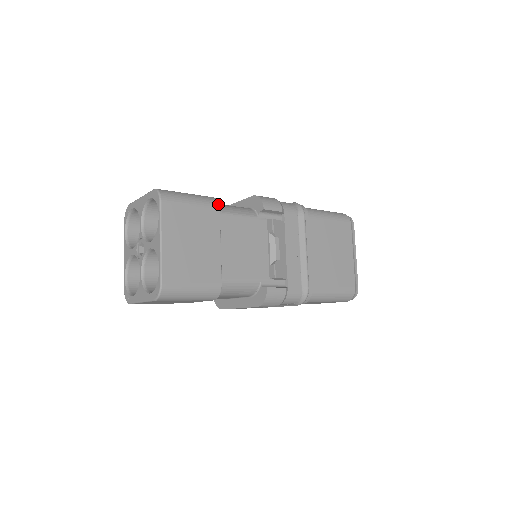
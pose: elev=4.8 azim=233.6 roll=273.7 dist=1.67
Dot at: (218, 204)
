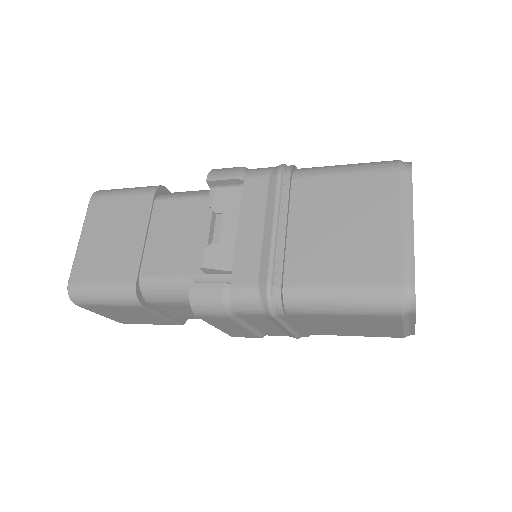
Dot at: (154, 190)
